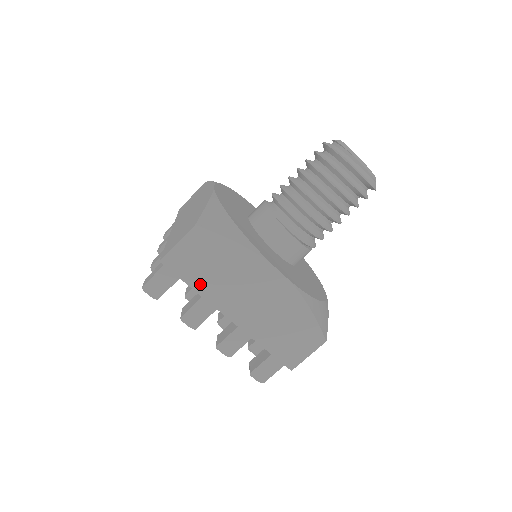
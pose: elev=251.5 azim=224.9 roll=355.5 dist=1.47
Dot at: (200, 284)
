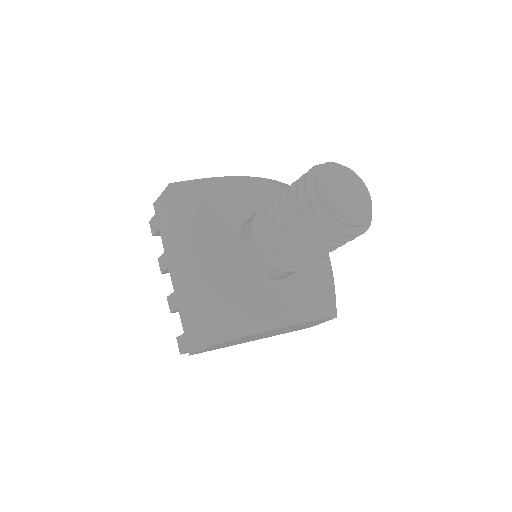
Dot at: (227, 346)
